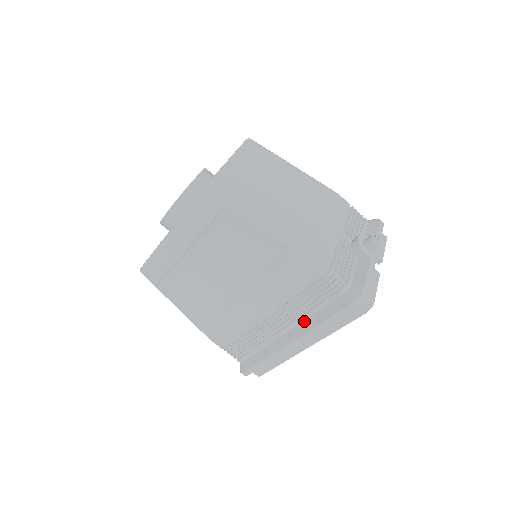
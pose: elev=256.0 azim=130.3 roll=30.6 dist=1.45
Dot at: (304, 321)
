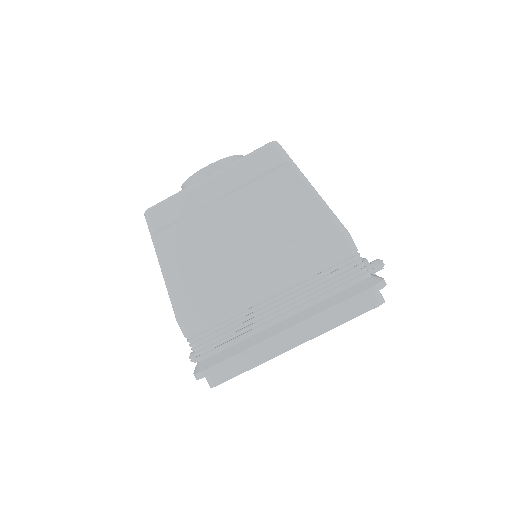
Dot at: (310, 307)
